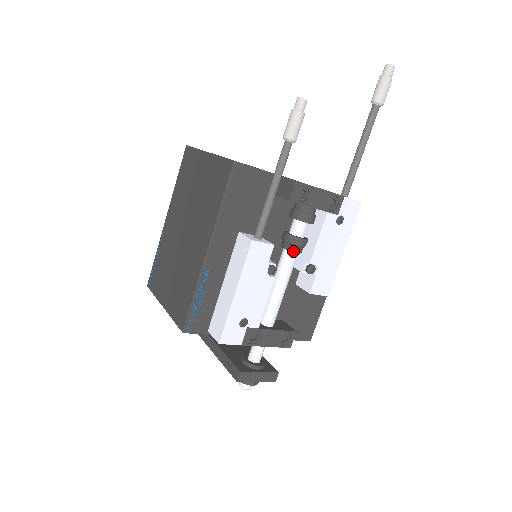
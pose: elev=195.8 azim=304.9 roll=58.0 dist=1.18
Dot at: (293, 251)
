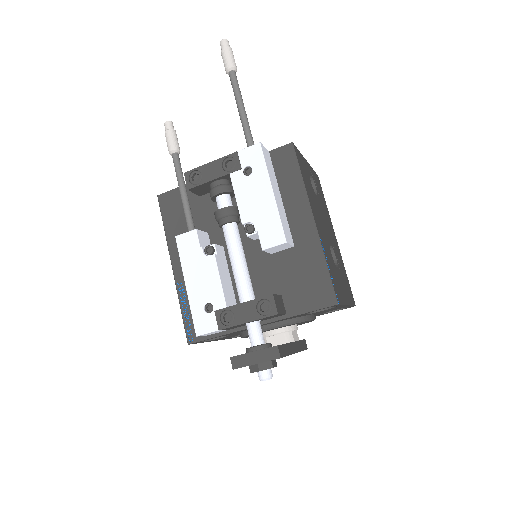
Dot at: (221, 224)
